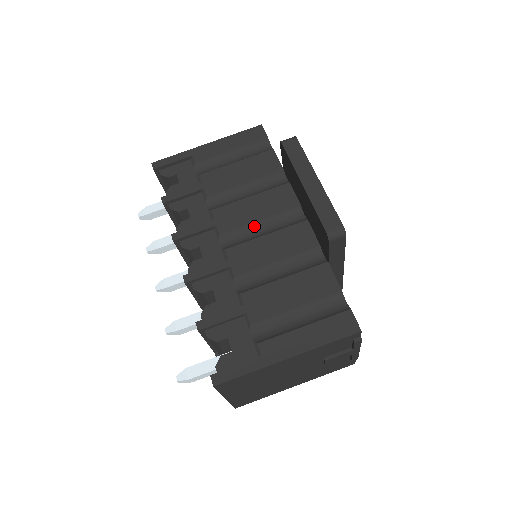
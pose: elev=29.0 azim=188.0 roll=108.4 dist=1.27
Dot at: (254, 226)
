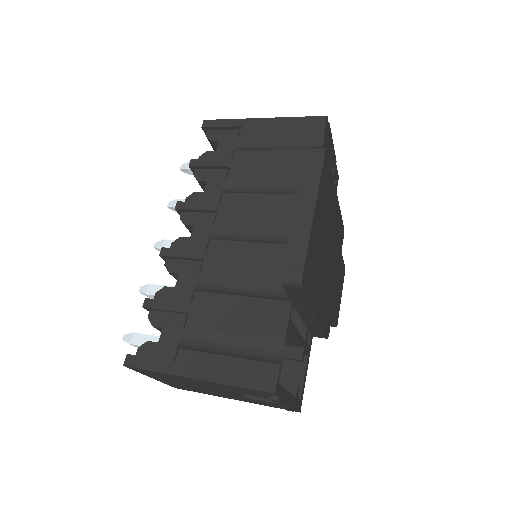
Dot at: (251, 227)
